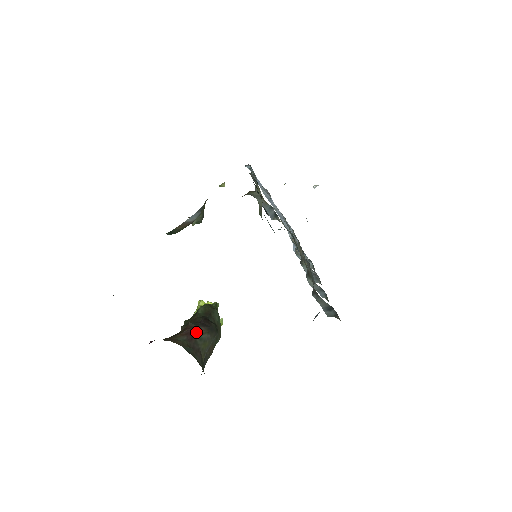
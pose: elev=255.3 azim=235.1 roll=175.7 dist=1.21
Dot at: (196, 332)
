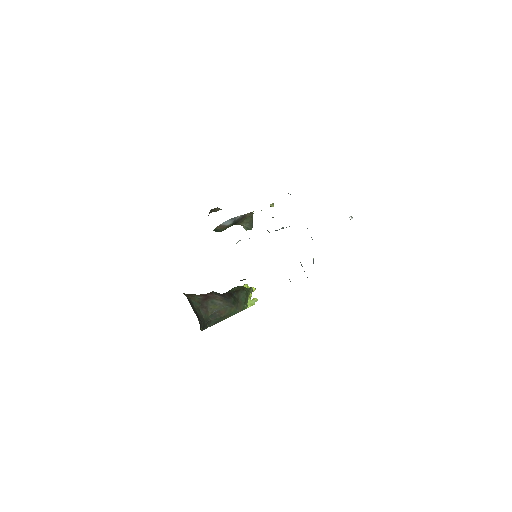
Dot at: (211, 297)
